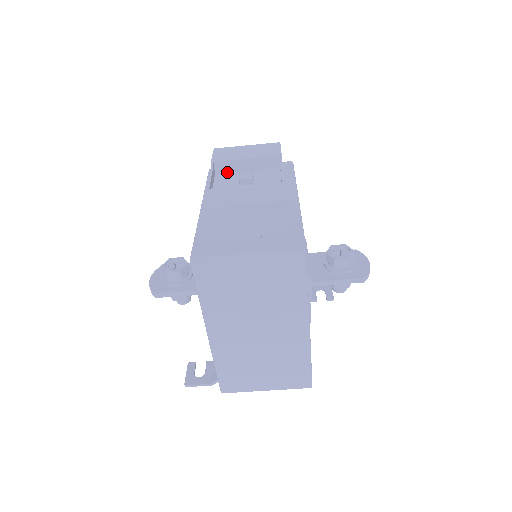
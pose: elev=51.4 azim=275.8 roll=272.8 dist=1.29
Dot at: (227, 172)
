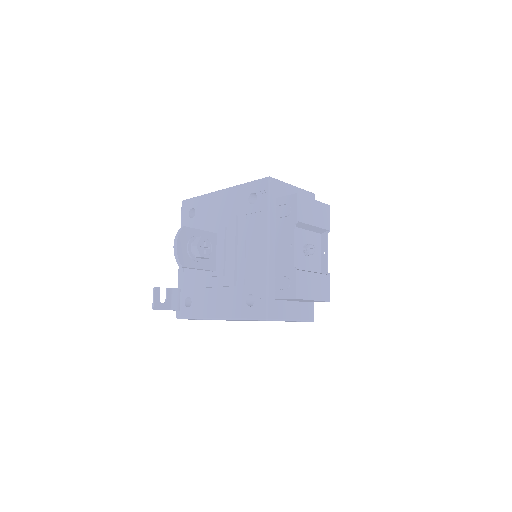
Dot at: (297, 226)
